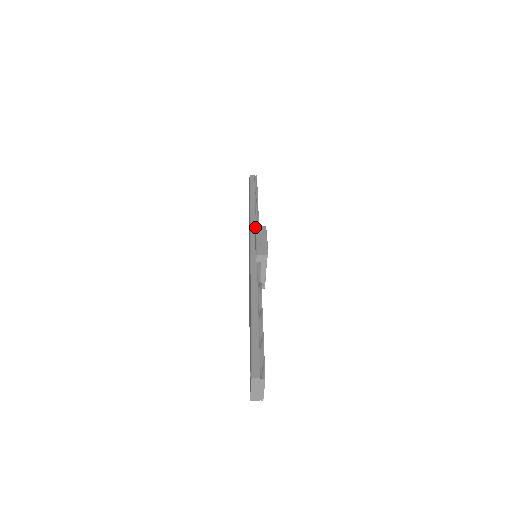
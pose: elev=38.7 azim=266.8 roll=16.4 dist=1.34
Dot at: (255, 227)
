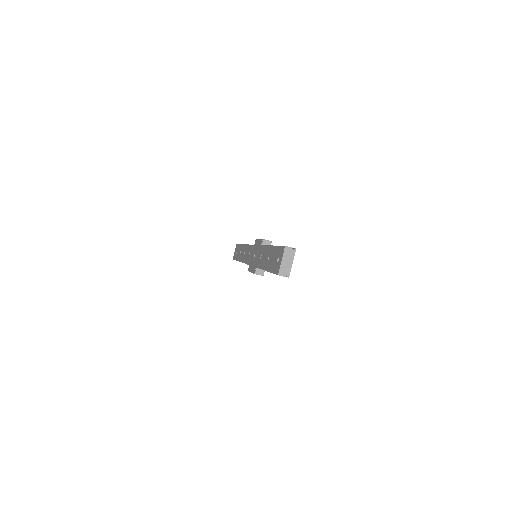
Dot at: occluded
